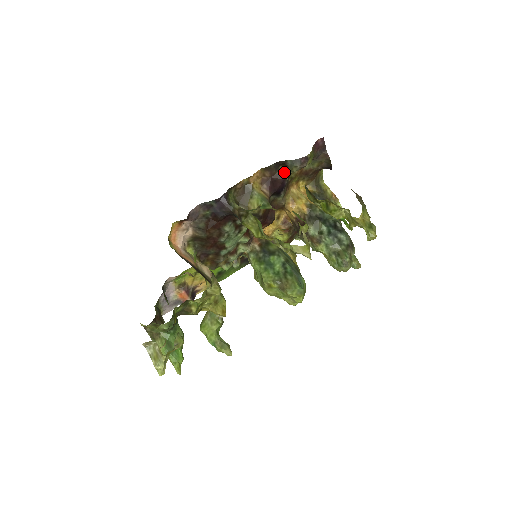
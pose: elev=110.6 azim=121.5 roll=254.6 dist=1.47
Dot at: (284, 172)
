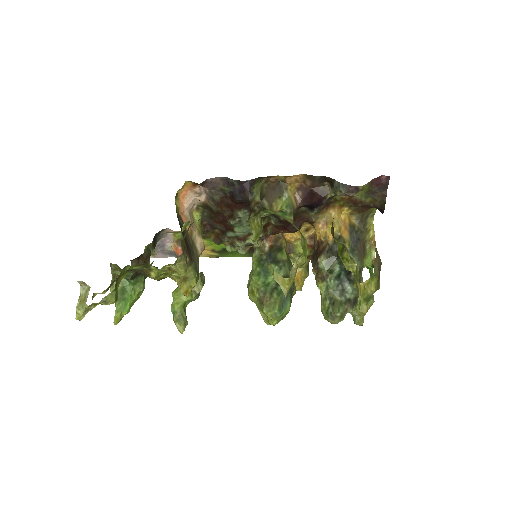
Dot at: (327, 190)
